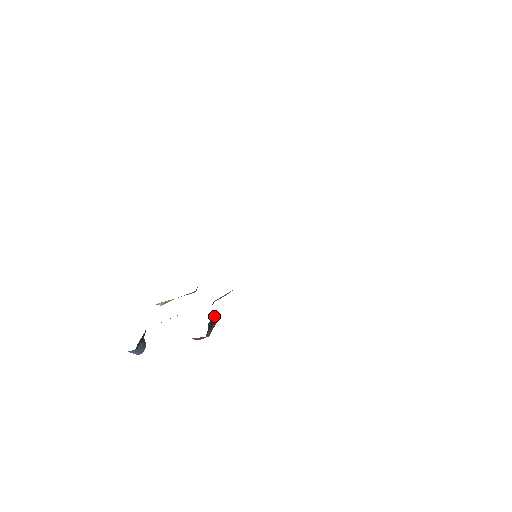
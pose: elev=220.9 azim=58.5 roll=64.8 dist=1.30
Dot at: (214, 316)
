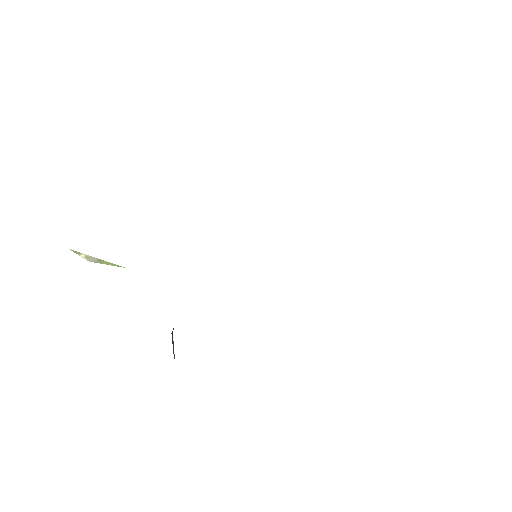
Dot at: occluded
